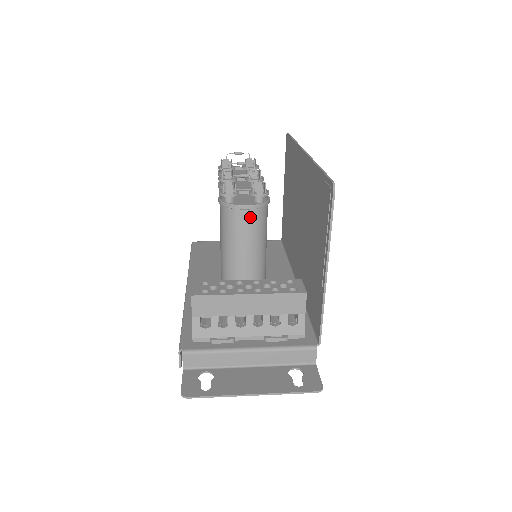
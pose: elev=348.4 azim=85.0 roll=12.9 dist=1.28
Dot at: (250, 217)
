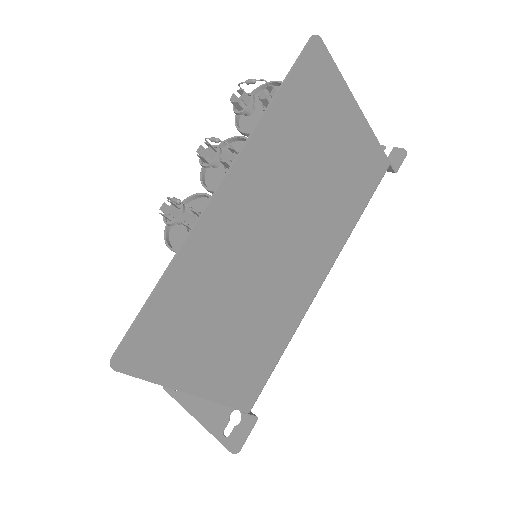
Dot at: occluded
